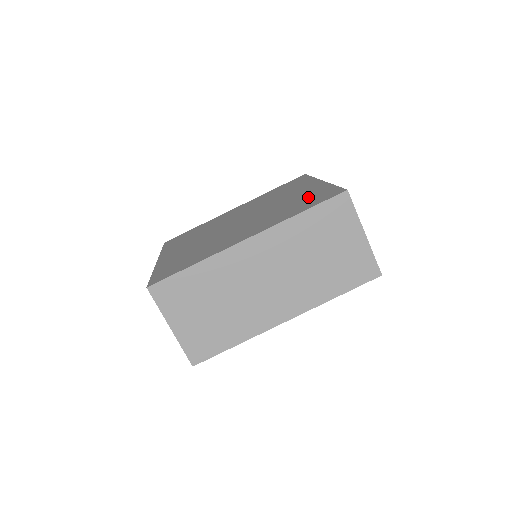
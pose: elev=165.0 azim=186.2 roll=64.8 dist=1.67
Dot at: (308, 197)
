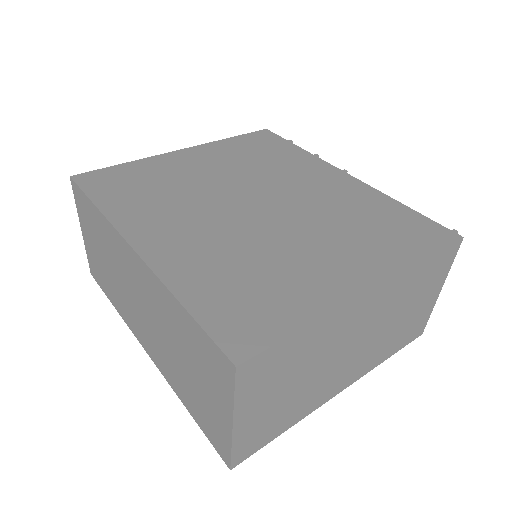
Dot at: (271, 291)
